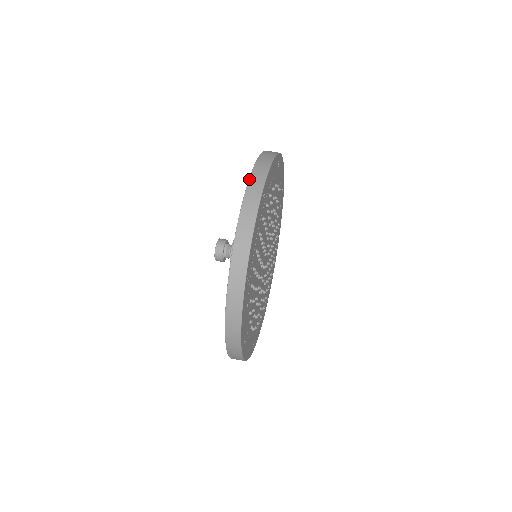
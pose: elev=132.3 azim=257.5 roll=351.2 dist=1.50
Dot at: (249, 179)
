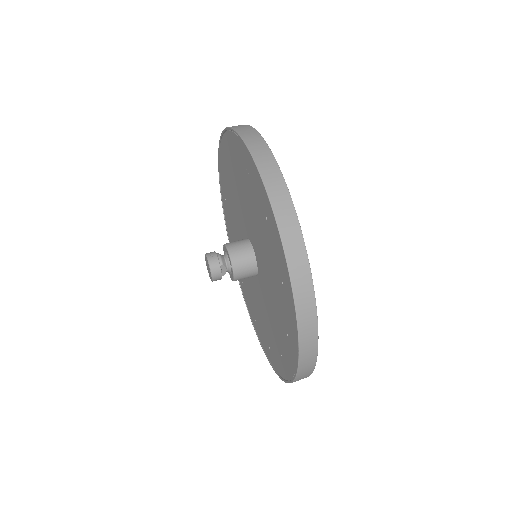
Dot at: (225, 128)
